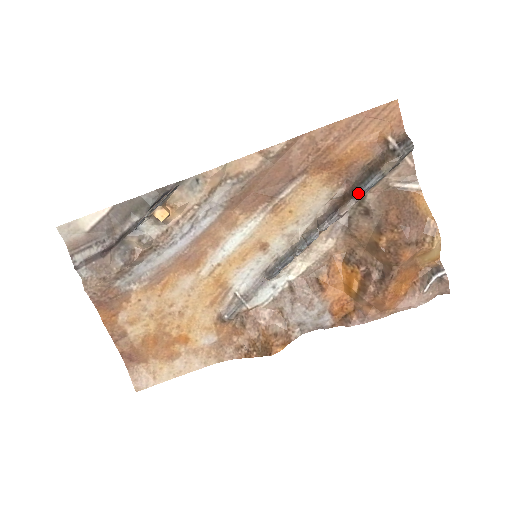
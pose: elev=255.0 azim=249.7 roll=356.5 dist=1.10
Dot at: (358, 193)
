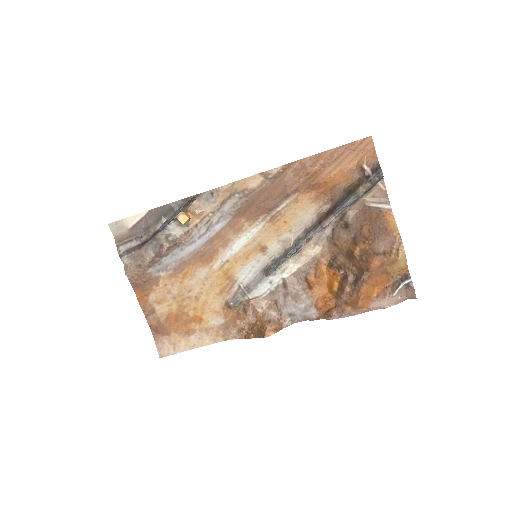
Dot at: (337, 210)
